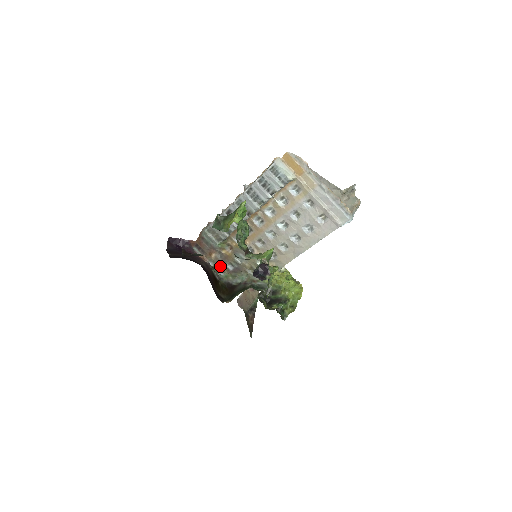
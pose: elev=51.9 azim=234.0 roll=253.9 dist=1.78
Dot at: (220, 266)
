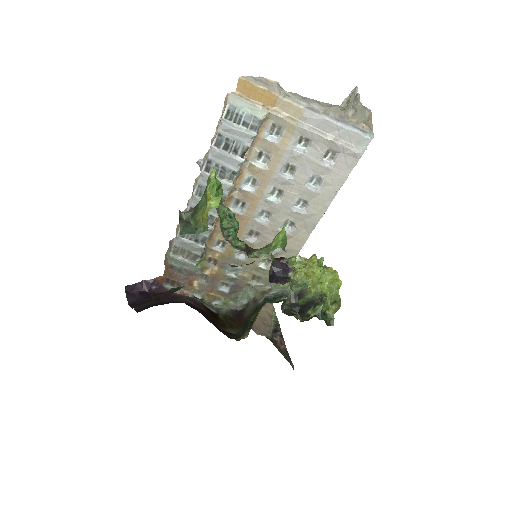
Dot at: (210, 294)
